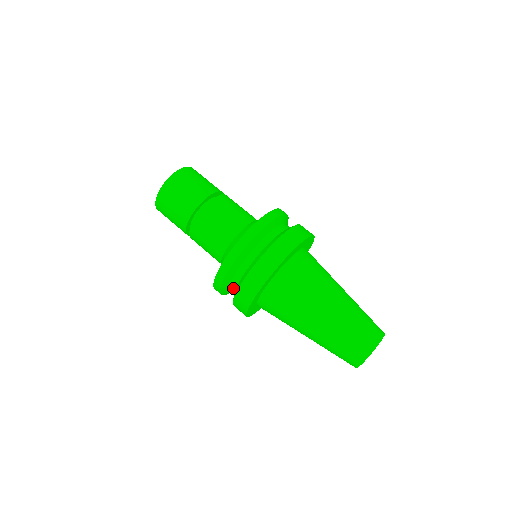
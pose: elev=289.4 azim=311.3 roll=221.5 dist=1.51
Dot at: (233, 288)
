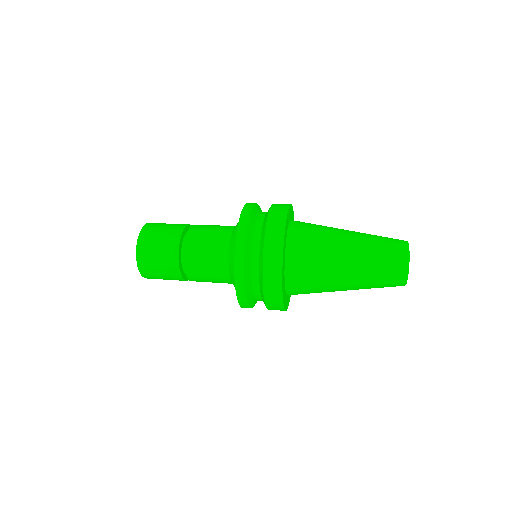
Dot at: (256, 288)
